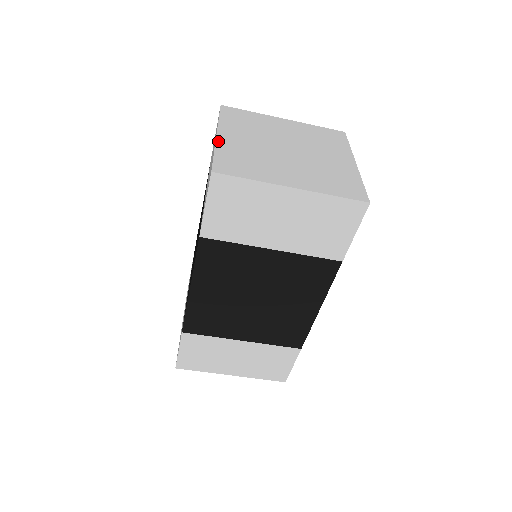
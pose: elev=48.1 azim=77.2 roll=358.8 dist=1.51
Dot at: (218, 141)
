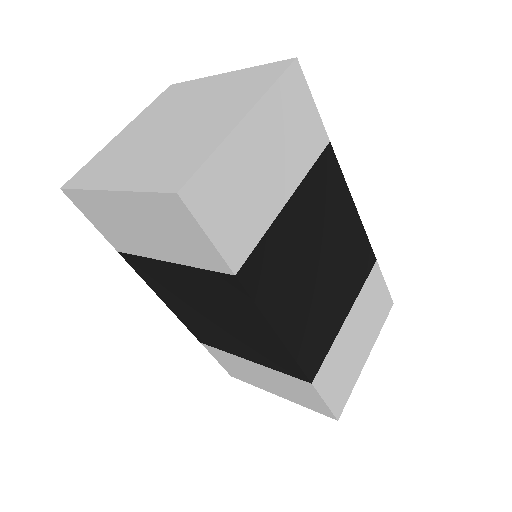
Dot at: (110, 142)
